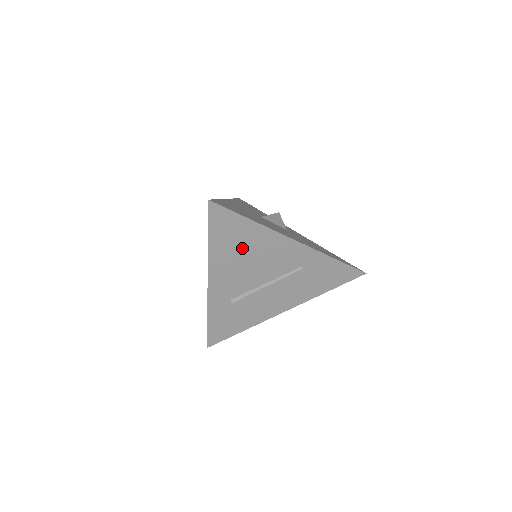
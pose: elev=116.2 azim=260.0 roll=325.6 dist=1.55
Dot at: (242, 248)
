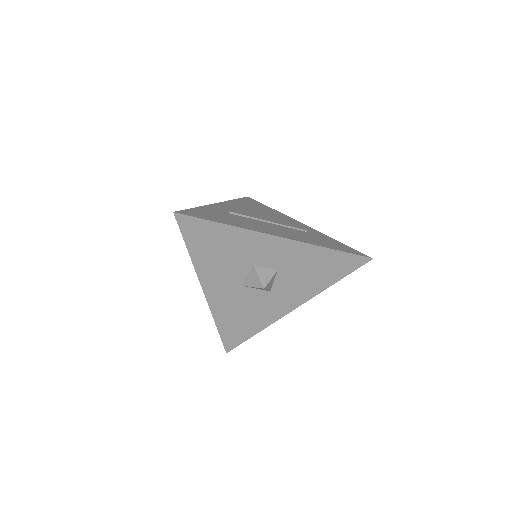
Dot at: (258, 209)
